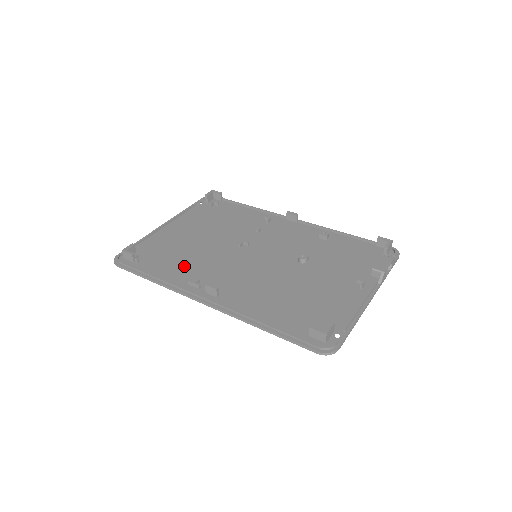
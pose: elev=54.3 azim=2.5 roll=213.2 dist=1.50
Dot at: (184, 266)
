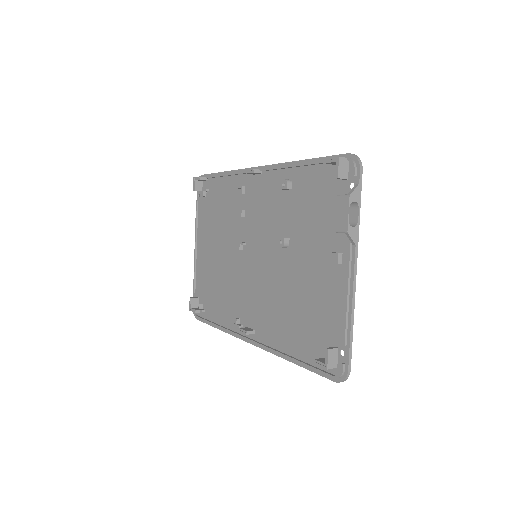
Dot at: (225, 301)
